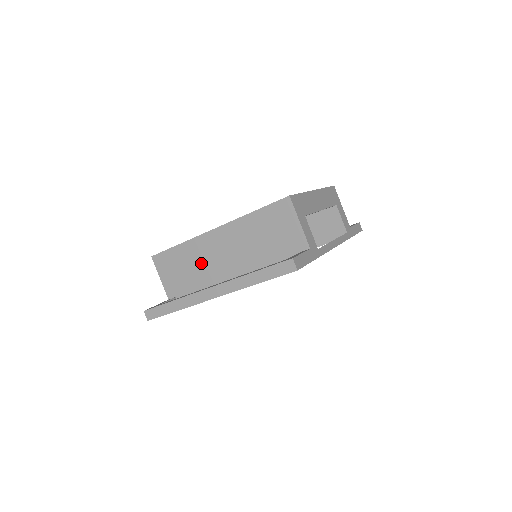
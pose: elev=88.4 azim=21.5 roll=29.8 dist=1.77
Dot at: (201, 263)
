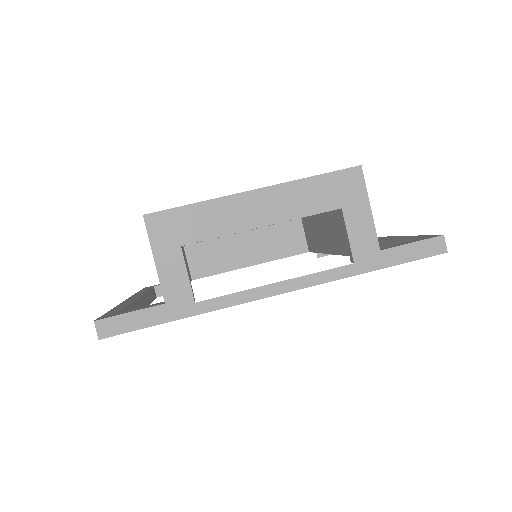
Dot at: occluded
